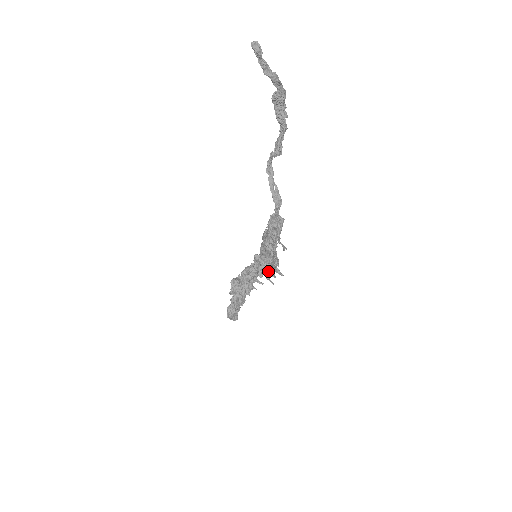
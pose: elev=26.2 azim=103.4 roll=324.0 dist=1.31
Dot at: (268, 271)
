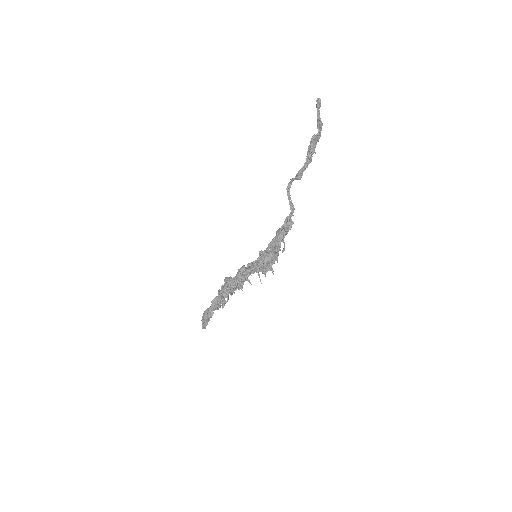
Dot at: (266, 267)
